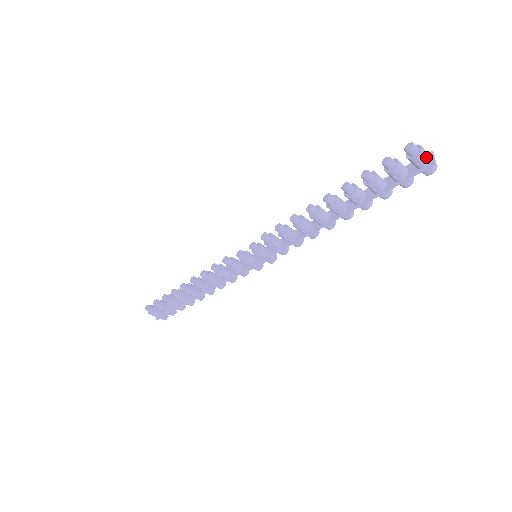
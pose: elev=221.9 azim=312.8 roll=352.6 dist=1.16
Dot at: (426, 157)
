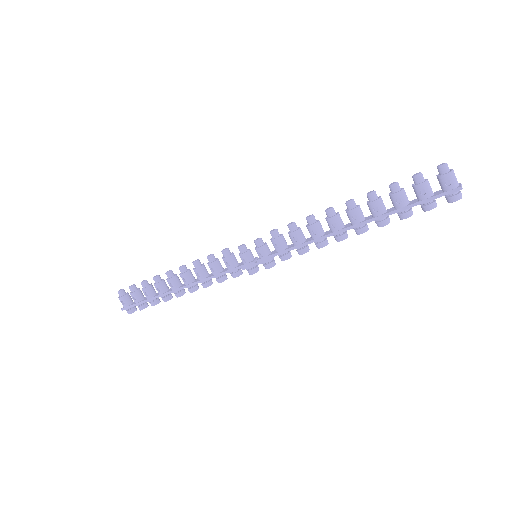
Dot at: (455, 180)
